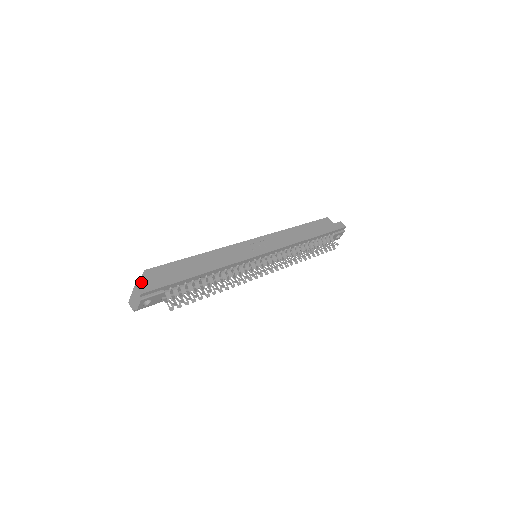
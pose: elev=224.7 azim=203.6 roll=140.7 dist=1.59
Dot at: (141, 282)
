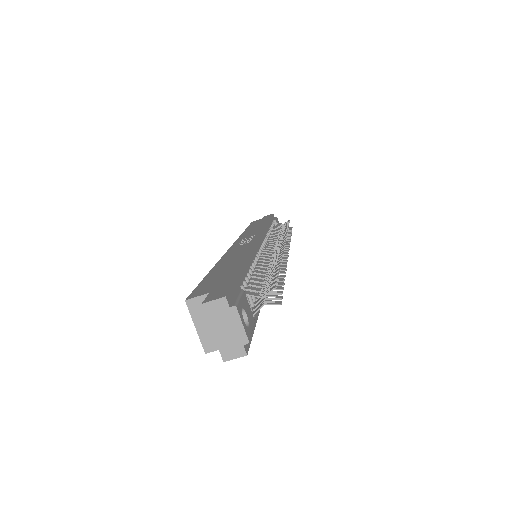
Dot at: (200, 330)
